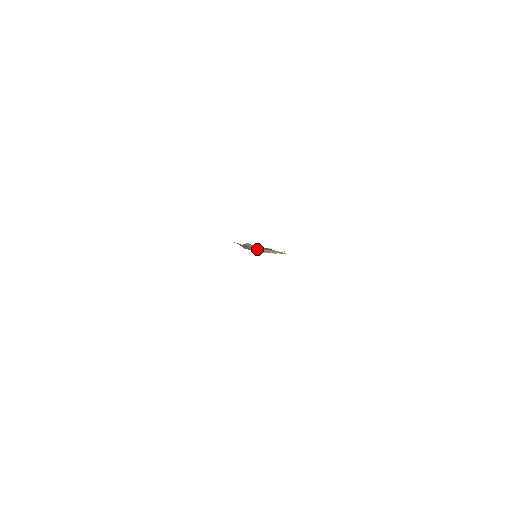
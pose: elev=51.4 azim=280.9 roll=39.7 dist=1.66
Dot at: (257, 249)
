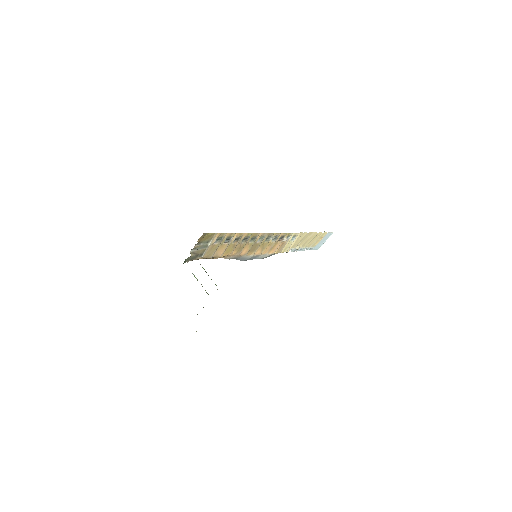
Dot at: (207, 246)
